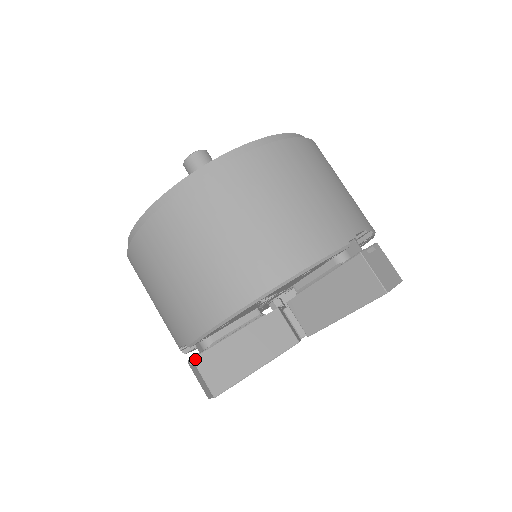
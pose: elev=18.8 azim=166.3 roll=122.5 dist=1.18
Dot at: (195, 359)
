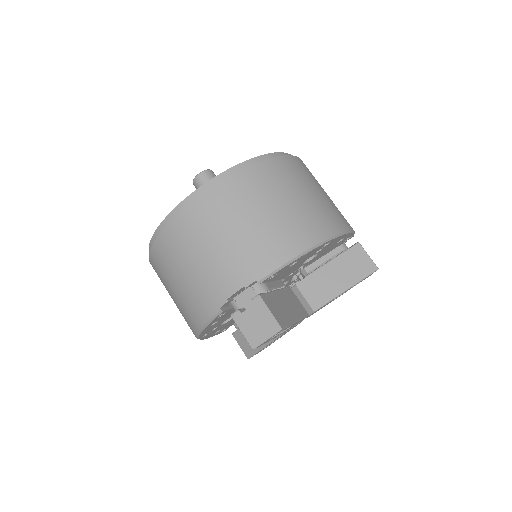
Dot at: (233, 335)
